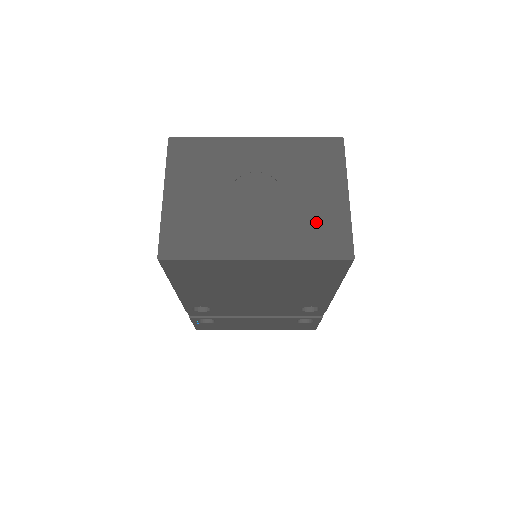
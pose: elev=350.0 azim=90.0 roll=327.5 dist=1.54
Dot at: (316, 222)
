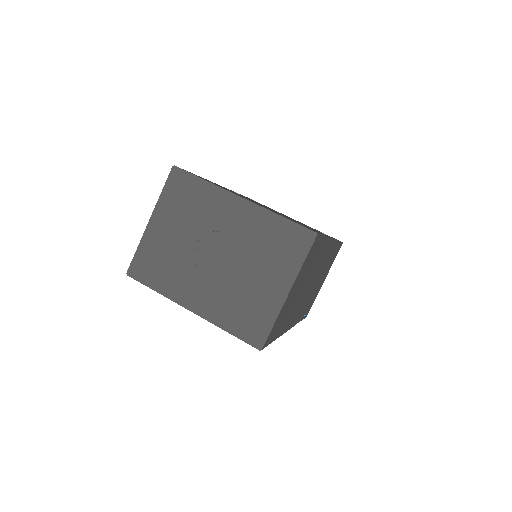
Dot at: (249, 304)
